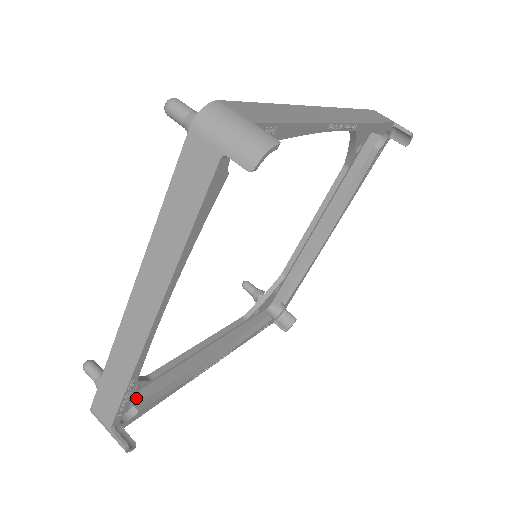
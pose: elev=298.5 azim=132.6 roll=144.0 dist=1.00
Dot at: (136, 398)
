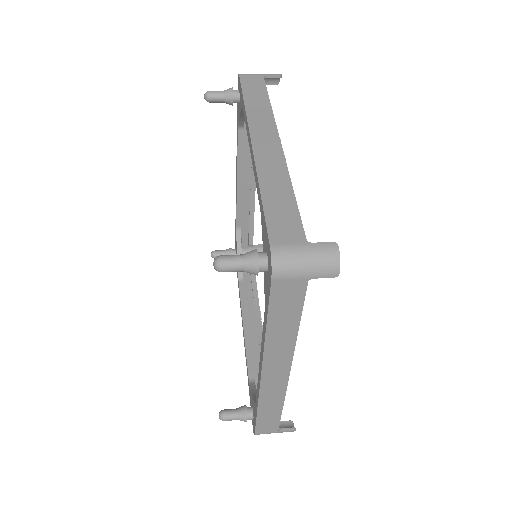
Dot at: occluded
